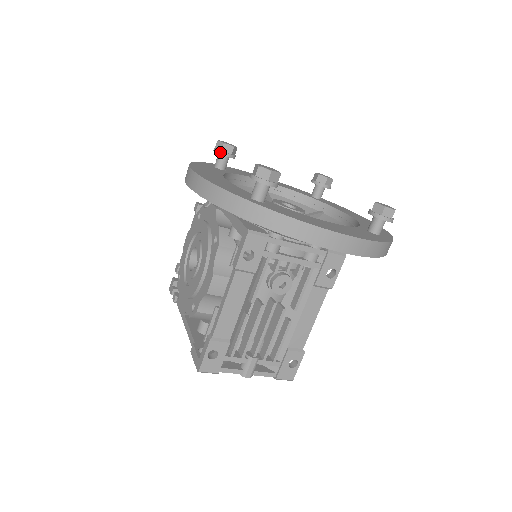
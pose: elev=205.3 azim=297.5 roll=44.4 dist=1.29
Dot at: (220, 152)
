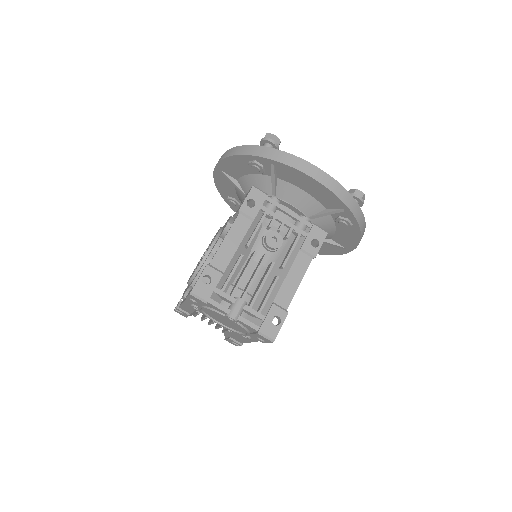
Dot at: occluded
